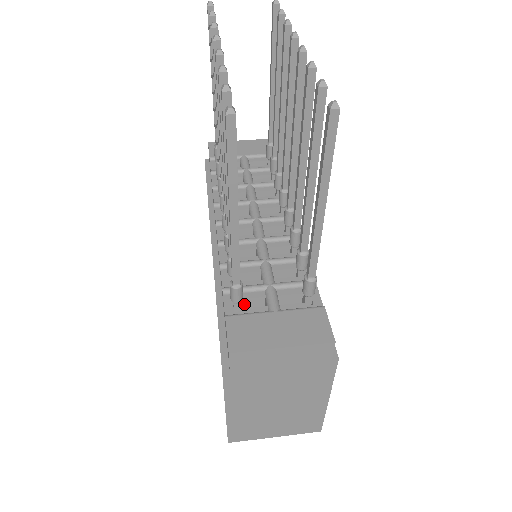
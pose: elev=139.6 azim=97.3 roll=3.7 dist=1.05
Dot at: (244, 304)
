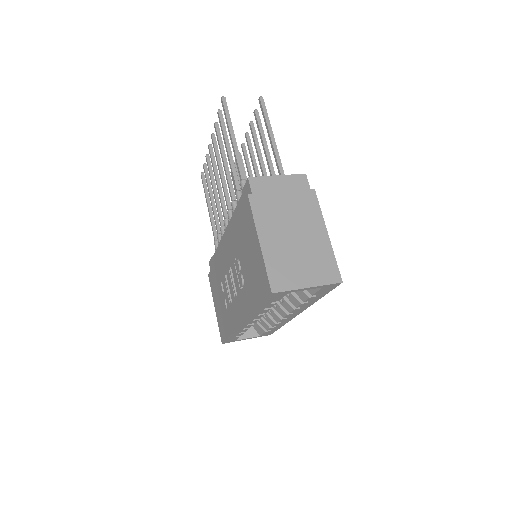
Dot at: occluded
